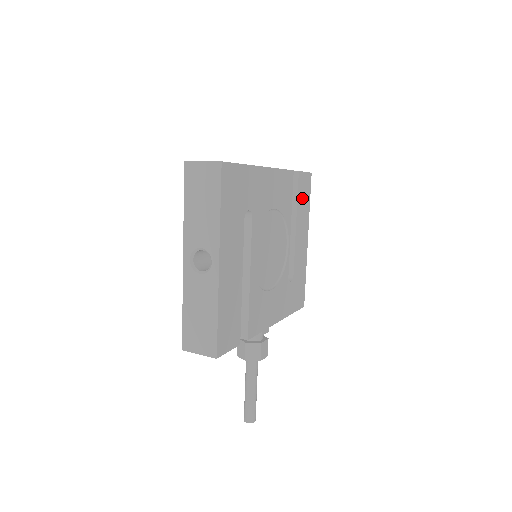
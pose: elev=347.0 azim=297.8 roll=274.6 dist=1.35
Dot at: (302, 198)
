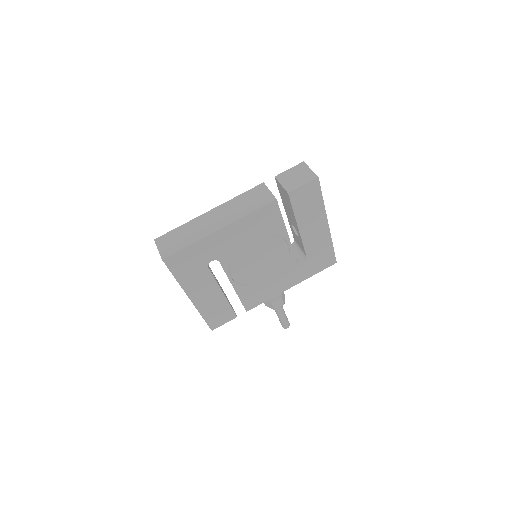
Dot at: (304, 205)
